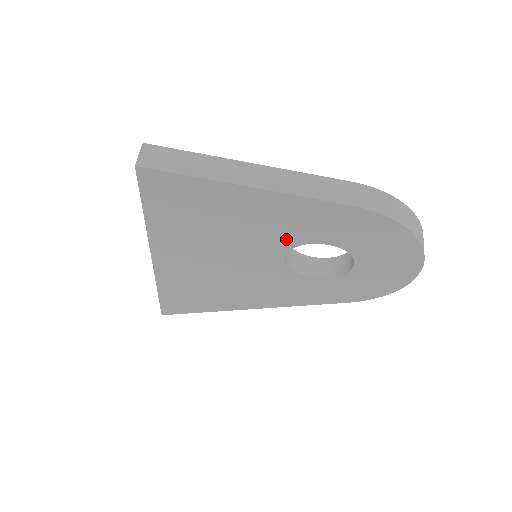
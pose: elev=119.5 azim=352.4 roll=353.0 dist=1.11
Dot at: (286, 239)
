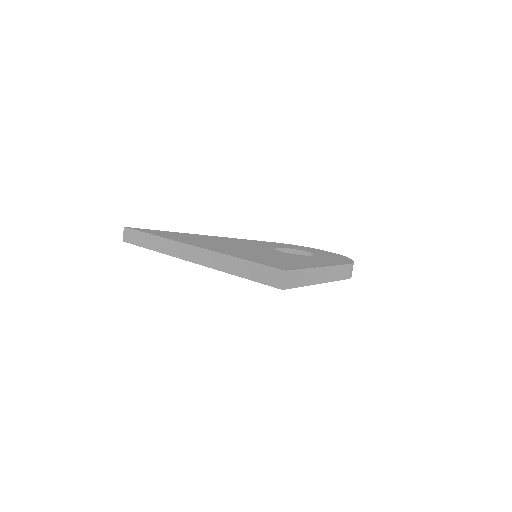
Dot at: occluded
